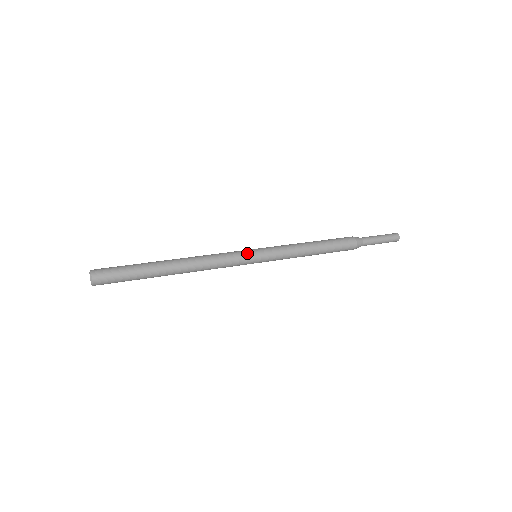
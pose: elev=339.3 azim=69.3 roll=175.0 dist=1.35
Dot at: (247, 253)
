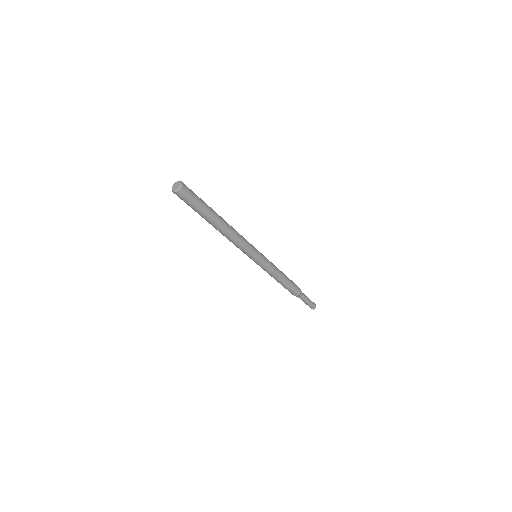
Dot at: (254, 247)
